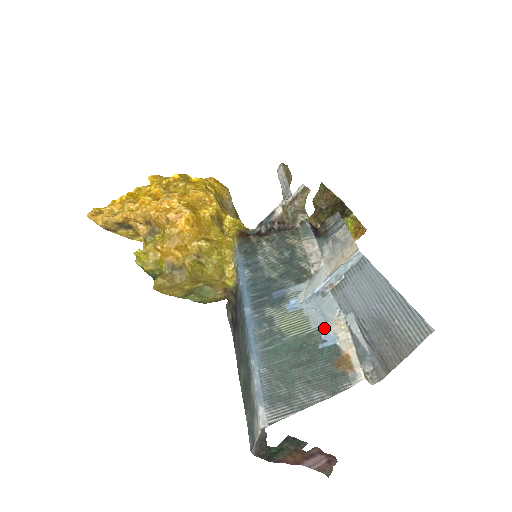
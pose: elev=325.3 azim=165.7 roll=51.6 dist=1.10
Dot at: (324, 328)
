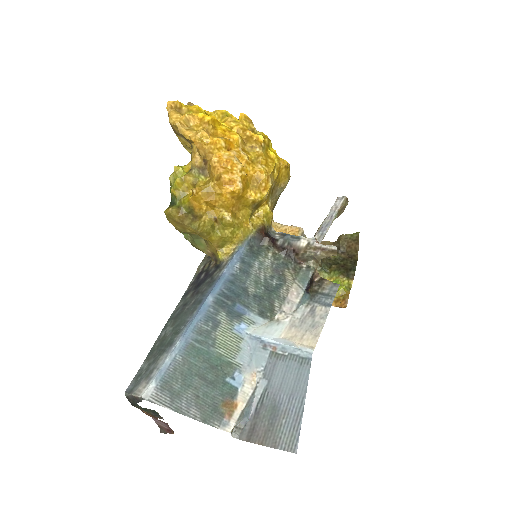
Dot at: (242, 369)
